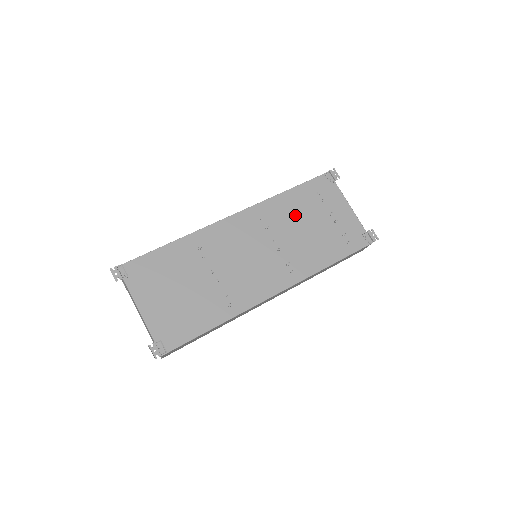
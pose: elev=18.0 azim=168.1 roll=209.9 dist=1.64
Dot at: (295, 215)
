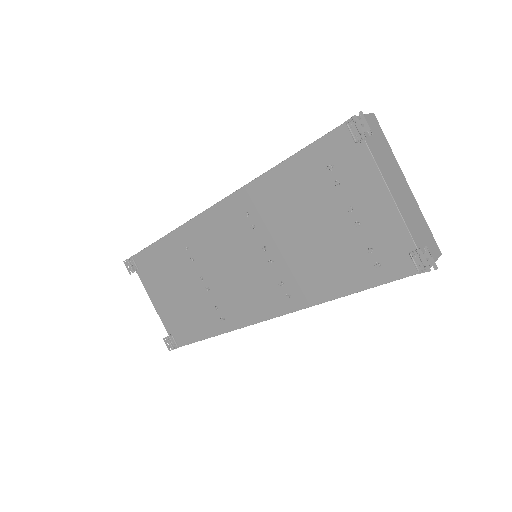
Dot at: (291, 209)
